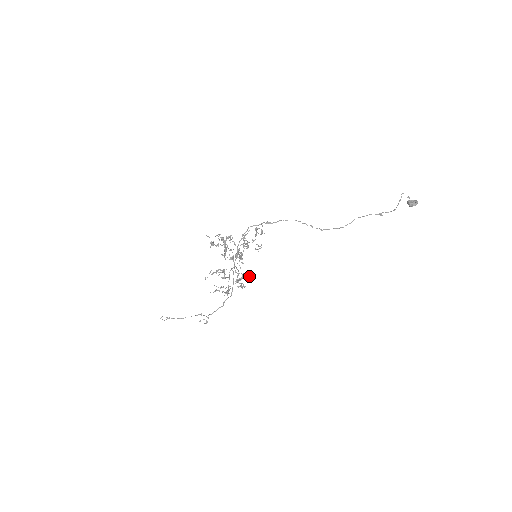
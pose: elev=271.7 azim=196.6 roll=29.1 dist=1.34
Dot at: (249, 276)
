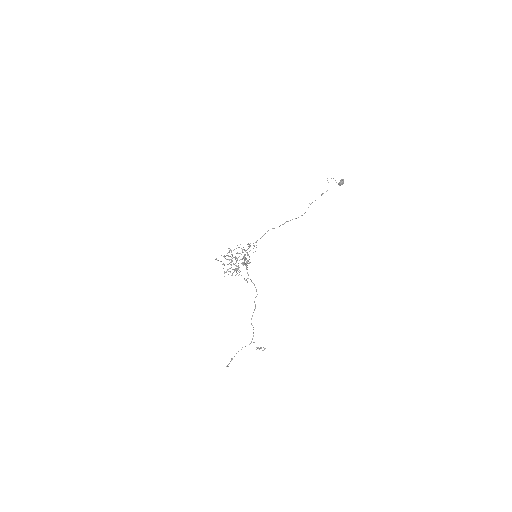
Dot at: (247, 253)
